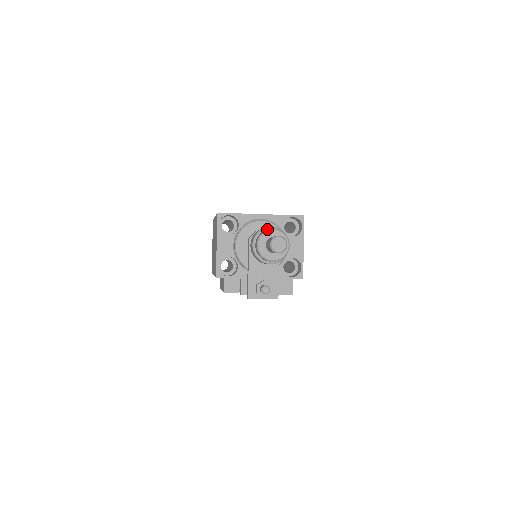
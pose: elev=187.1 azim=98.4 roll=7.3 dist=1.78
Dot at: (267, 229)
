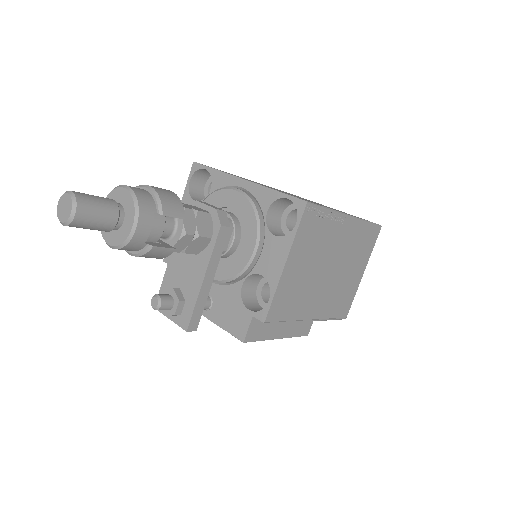
Dot at: (141, 188)
